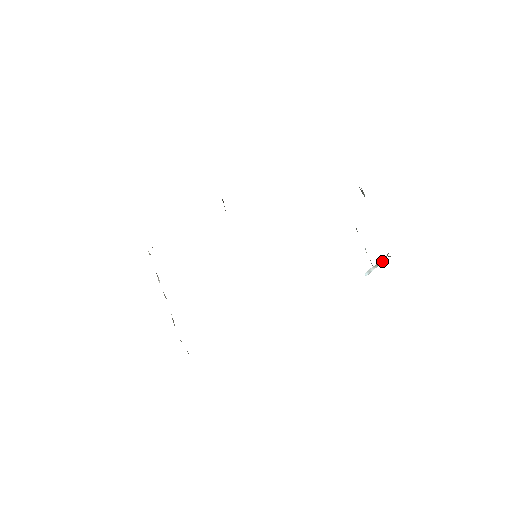
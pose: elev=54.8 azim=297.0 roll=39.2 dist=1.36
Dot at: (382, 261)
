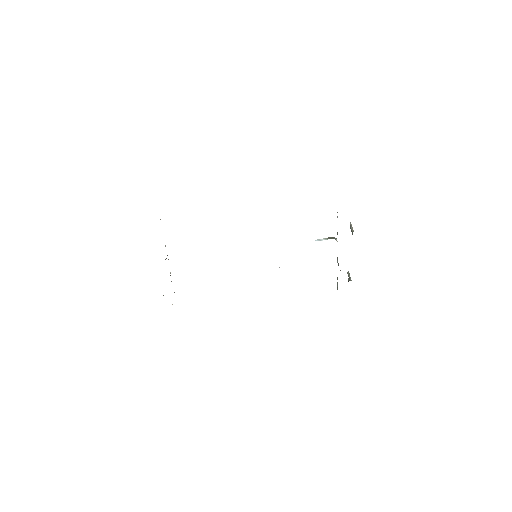
Dot at: (333, 238)
